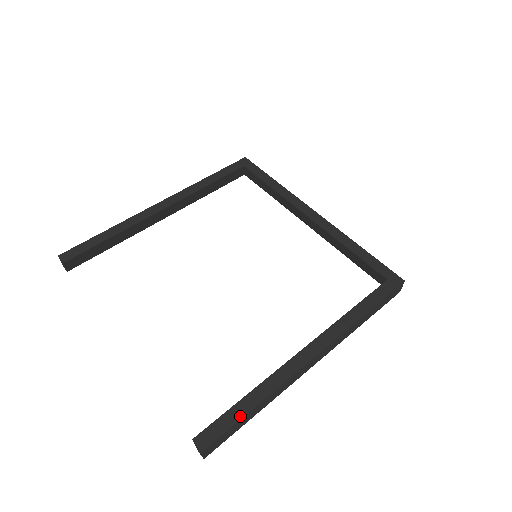
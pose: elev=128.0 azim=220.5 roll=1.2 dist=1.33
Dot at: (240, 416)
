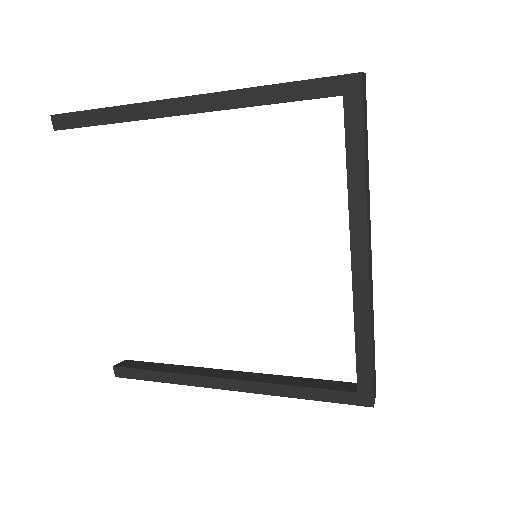
Dot at: (148, 379)
